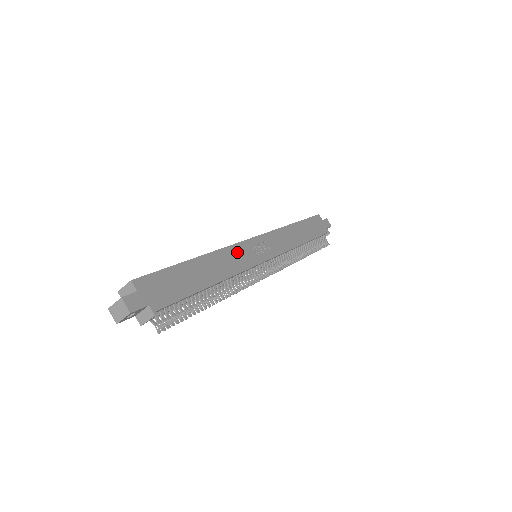
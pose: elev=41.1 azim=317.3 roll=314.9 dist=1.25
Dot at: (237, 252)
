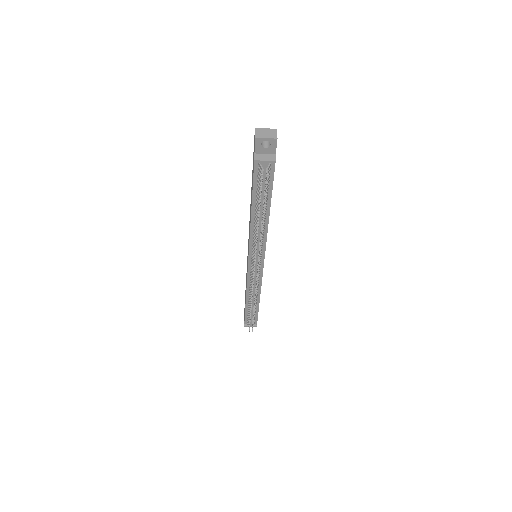
Dot at: occluded
